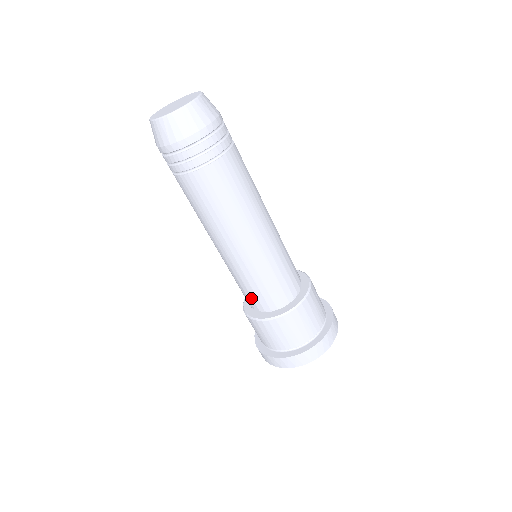
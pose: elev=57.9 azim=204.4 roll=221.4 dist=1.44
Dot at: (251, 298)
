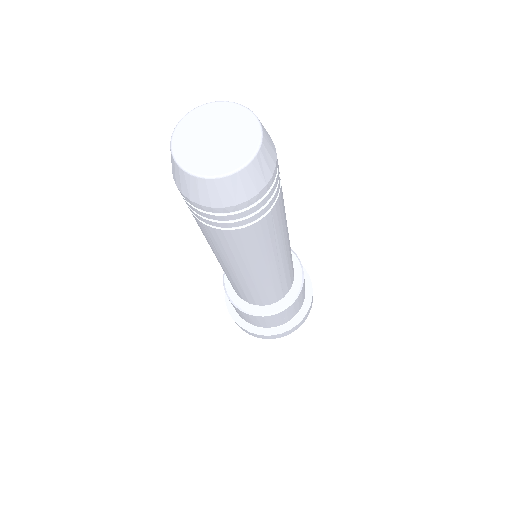
Dot at: occluded
